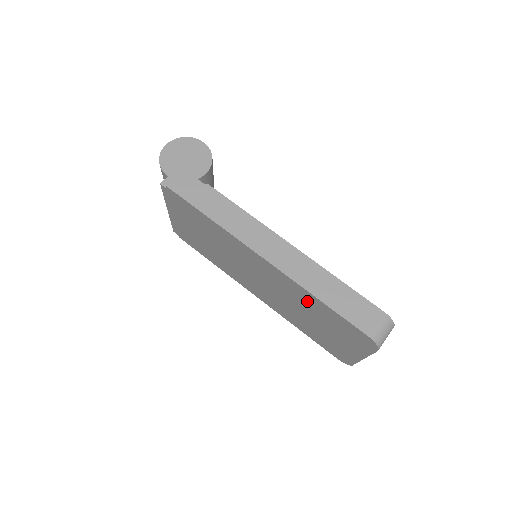
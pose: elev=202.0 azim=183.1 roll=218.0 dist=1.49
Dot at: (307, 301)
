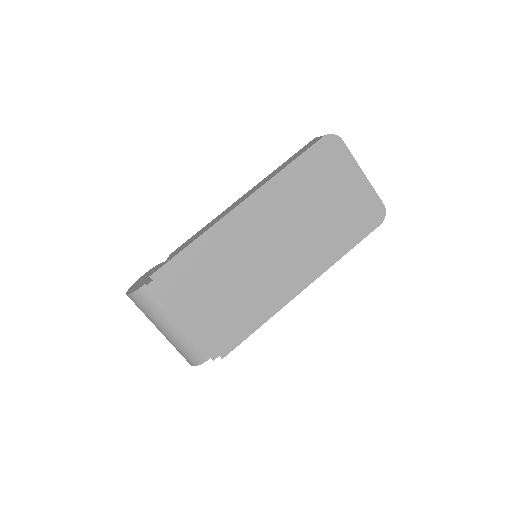
Dot at: (292, 189)
